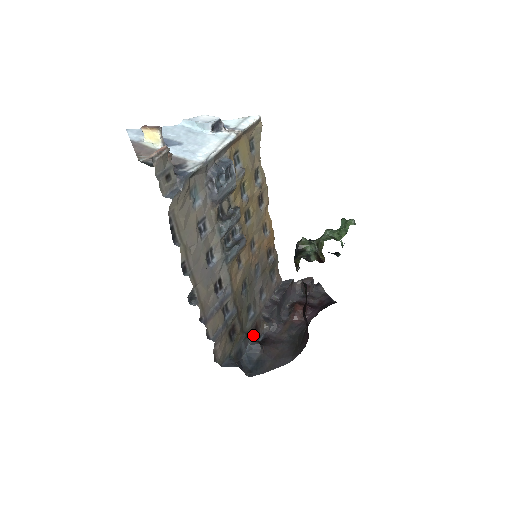
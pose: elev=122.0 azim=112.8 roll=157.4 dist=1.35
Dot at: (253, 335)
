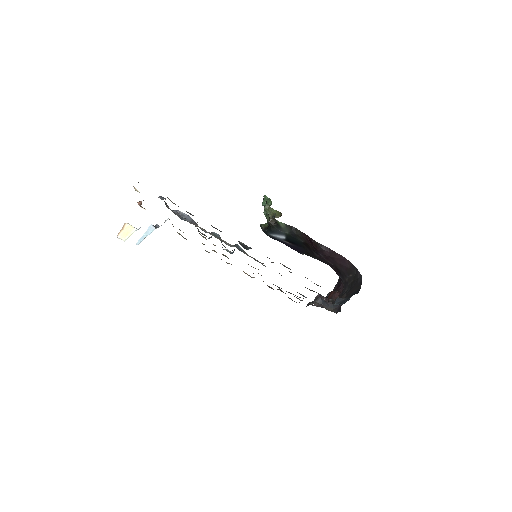
Dot at: occluded
